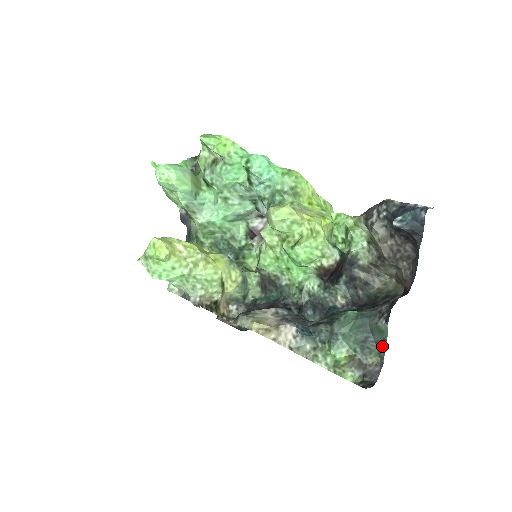
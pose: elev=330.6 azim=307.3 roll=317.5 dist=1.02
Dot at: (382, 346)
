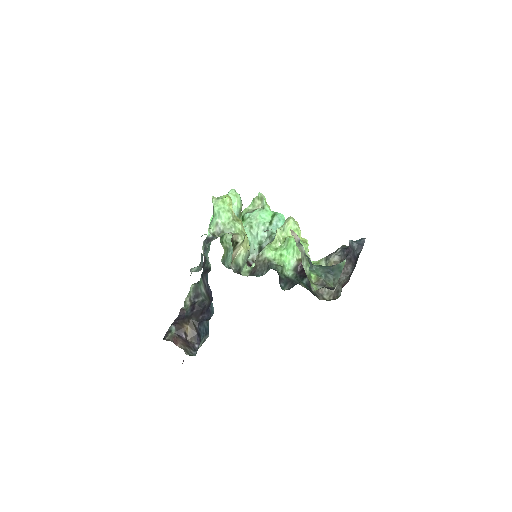
Dot at: (338, 276)
